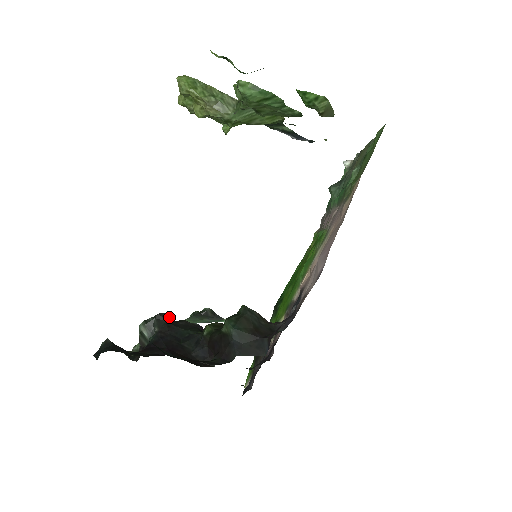
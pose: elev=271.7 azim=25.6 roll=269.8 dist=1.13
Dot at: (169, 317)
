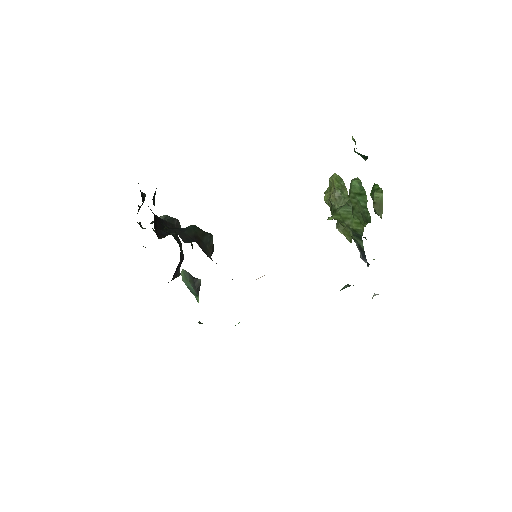
Dot at: occluded
